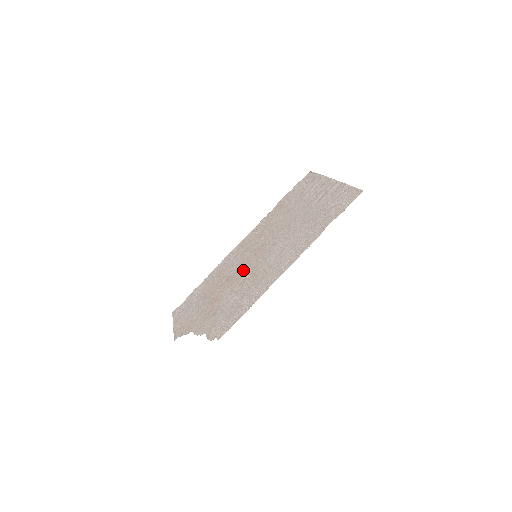
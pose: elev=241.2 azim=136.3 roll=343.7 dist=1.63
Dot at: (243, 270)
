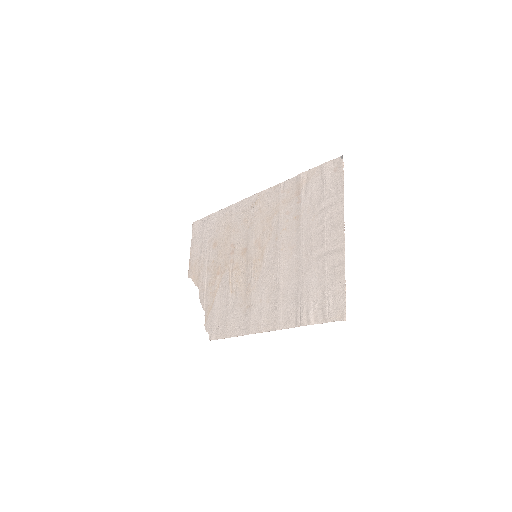
Dot at: (243, 263)
